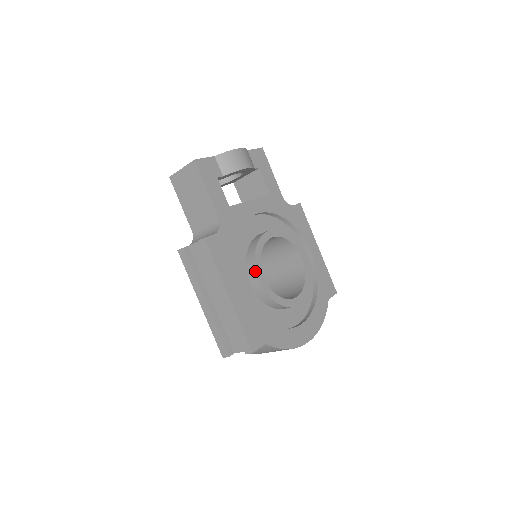
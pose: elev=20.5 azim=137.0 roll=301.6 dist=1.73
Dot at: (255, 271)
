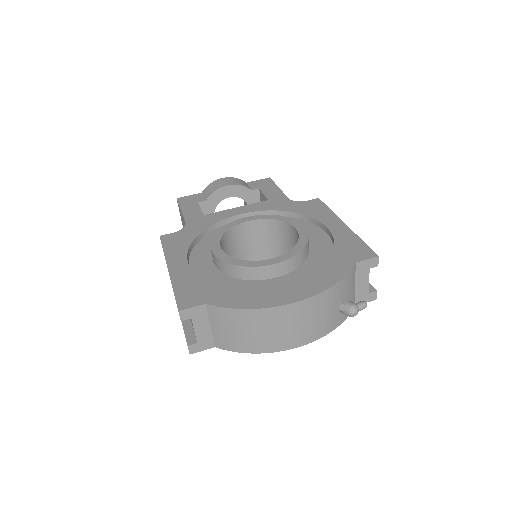
Dot at: occluded
